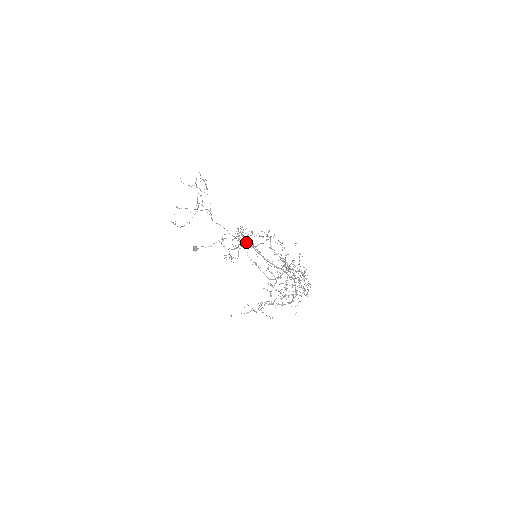
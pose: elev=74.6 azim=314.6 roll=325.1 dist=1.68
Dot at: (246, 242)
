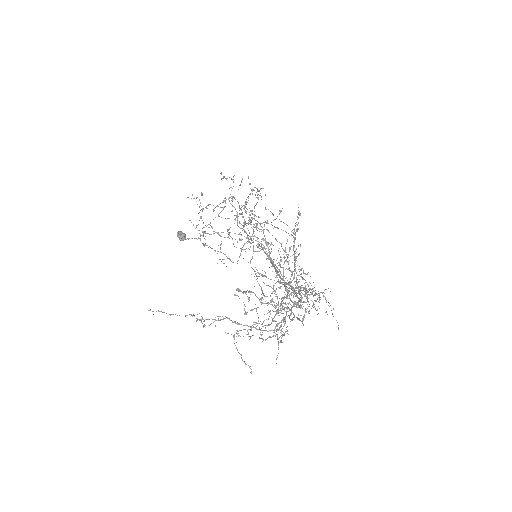
Dot at: (263, 249)
